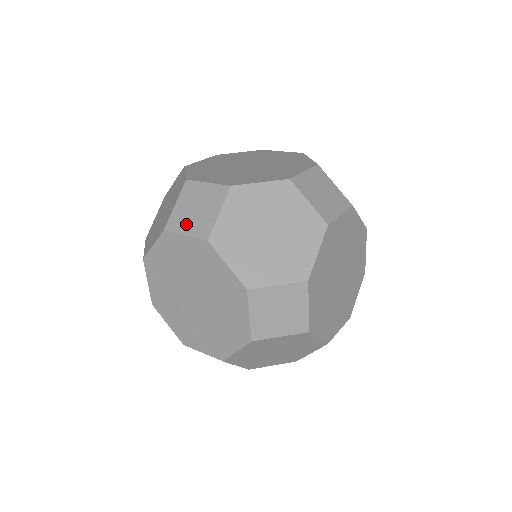
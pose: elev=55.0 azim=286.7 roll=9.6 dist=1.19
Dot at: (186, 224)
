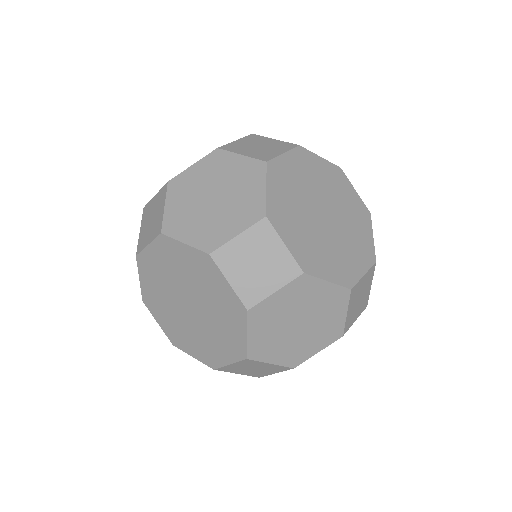
Dot at: (147, 236)
